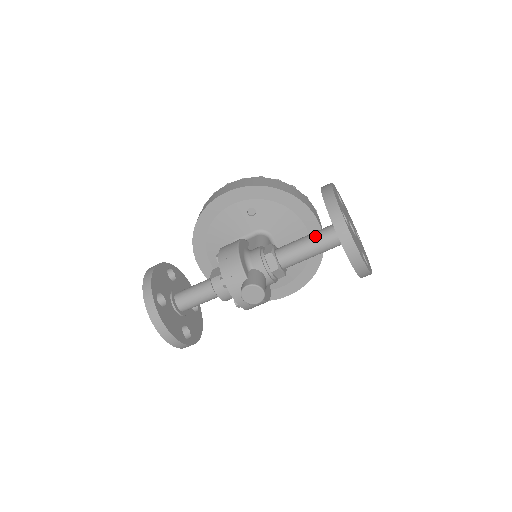
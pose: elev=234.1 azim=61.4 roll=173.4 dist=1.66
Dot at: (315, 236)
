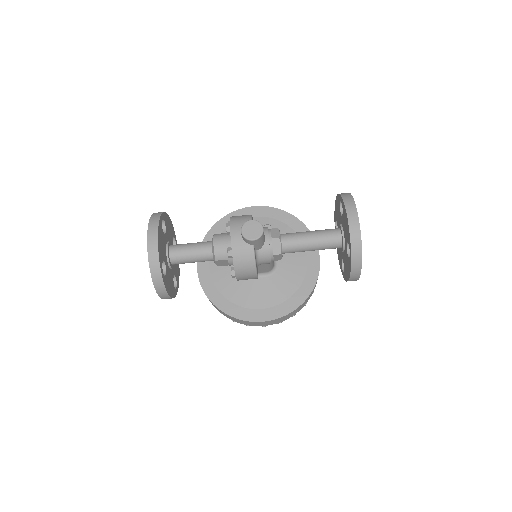
Dot at: (319, 230)
